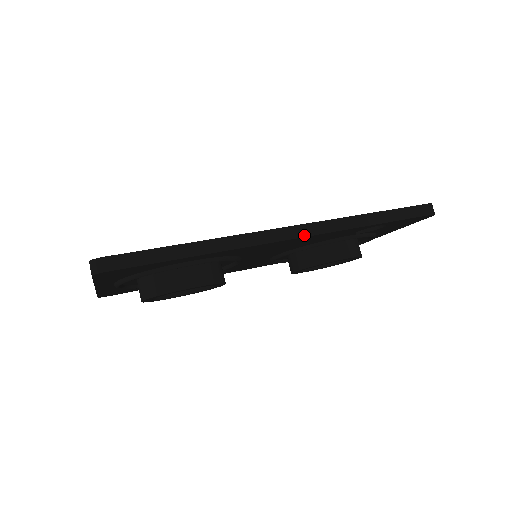
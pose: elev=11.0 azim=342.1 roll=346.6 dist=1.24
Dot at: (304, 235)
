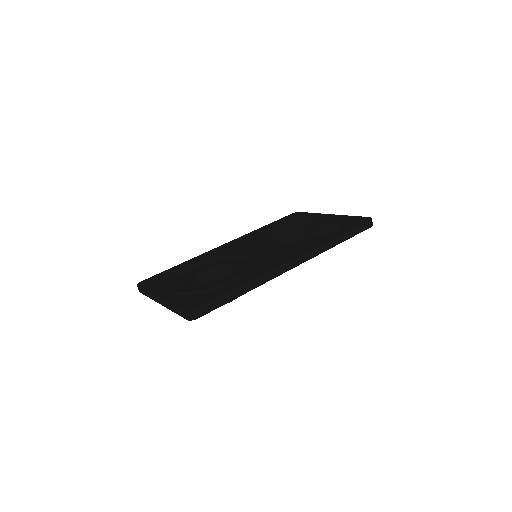
Dot at: (302, 262)
